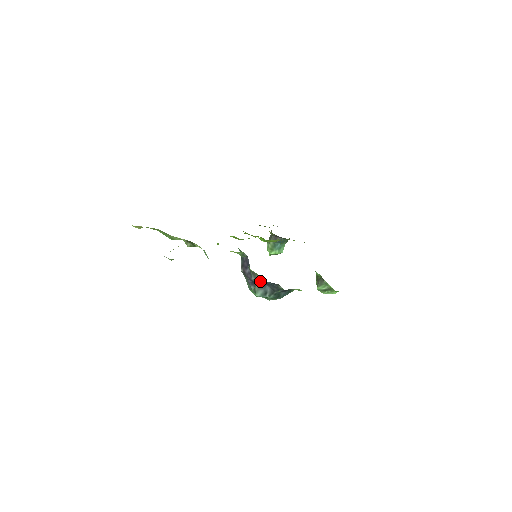
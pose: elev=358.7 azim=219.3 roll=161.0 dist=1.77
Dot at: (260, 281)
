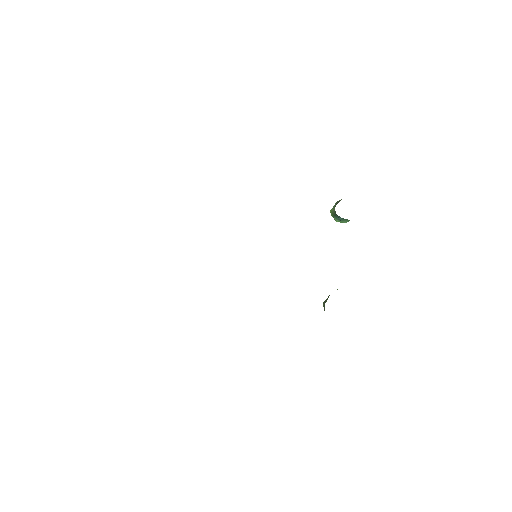
Dot at: occluded
